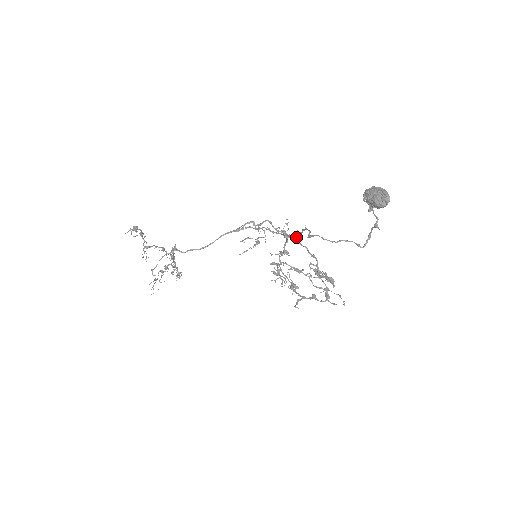
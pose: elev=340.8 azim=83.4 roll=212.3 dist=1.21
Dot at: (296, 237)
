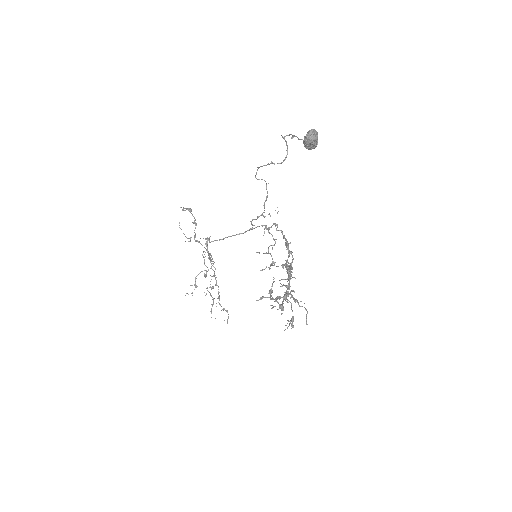
Dot at: (290, 242)
